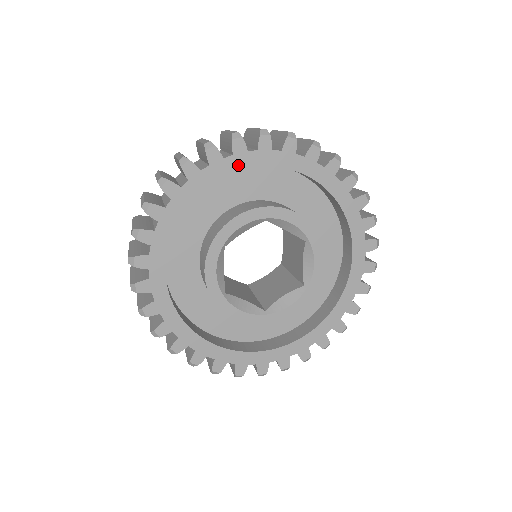
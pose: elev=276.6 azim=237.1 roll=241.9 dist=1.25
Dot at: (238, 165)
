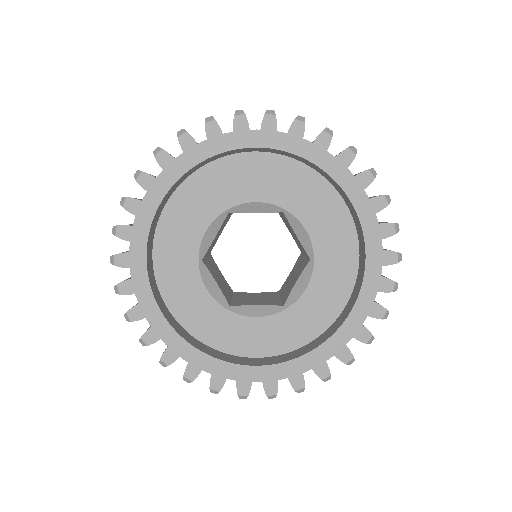
Dot at: (287, 145)
